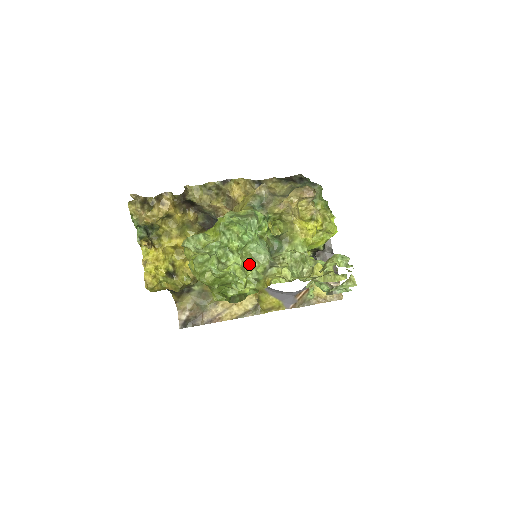
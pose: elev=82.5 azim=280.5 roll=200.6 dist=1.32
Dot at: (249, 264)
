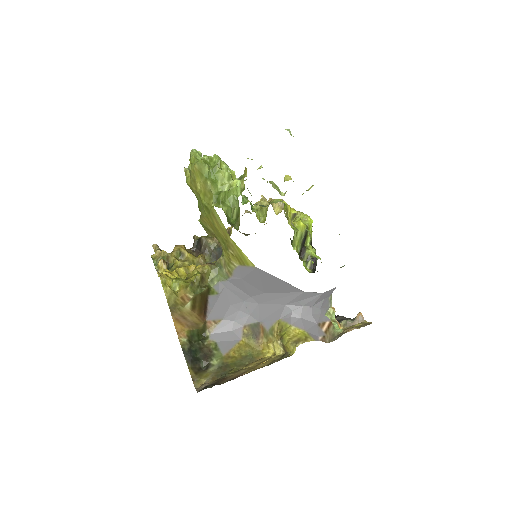
Dot at: occluded
